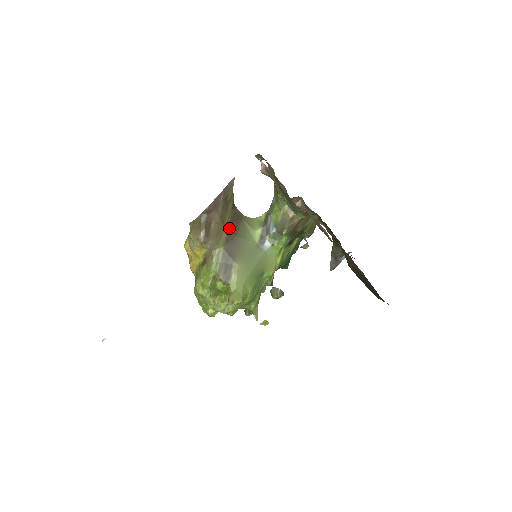
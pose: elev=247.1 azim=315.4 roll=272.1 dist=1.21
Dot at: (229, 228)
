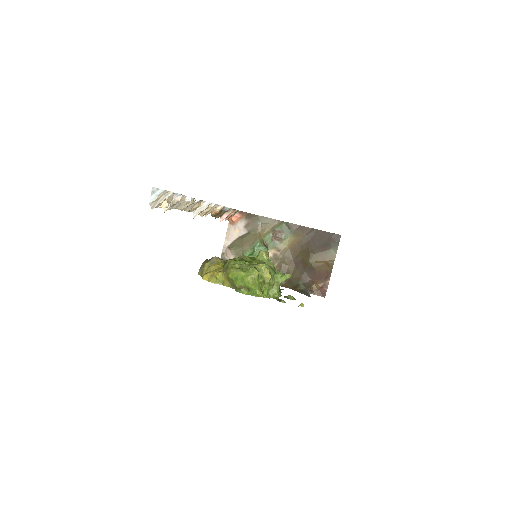
Dot at: occluded
